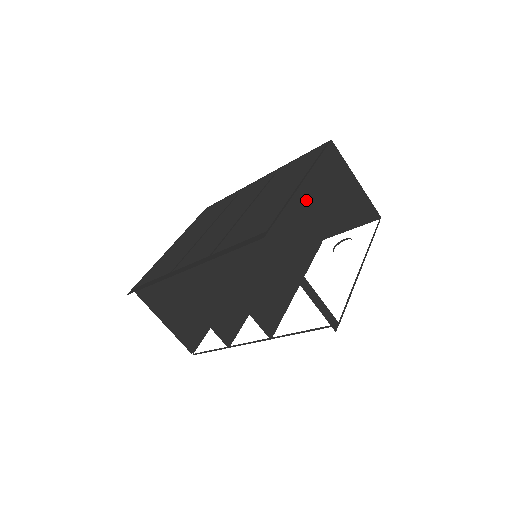
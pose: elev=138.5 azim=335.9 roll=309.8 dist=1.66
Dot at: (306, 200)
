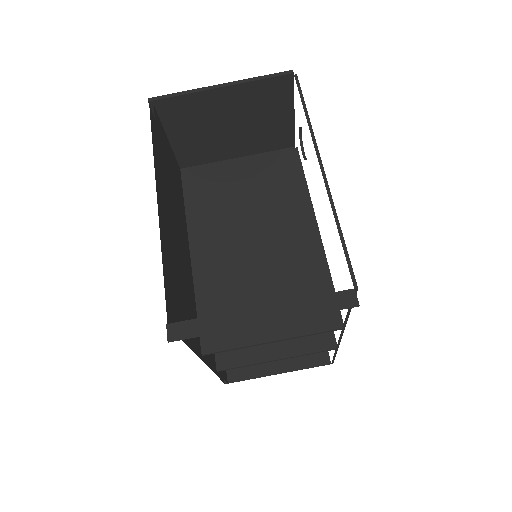
Dot at: (229, 149)
